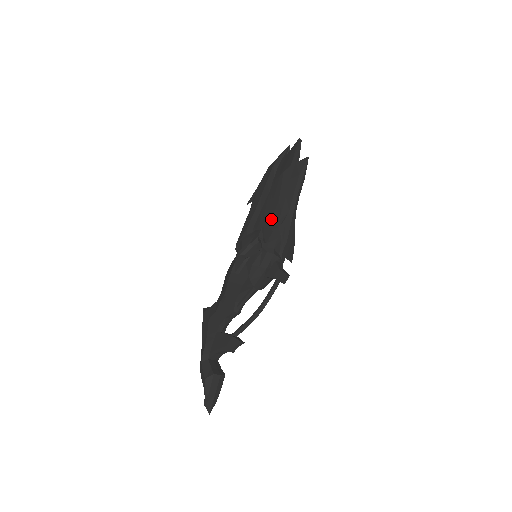
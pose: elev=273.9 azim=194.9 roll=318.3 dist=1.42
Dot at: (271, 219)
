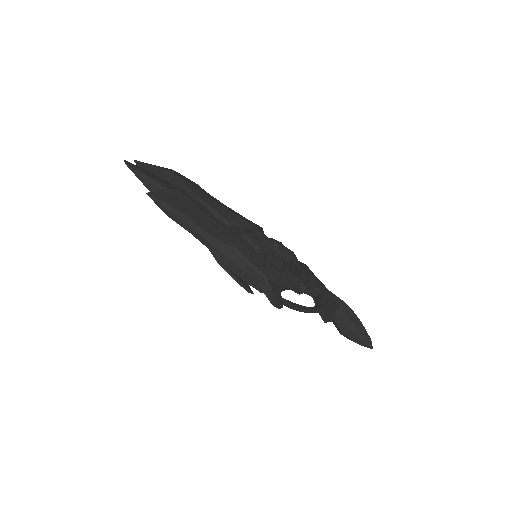
Dot at: occluded
